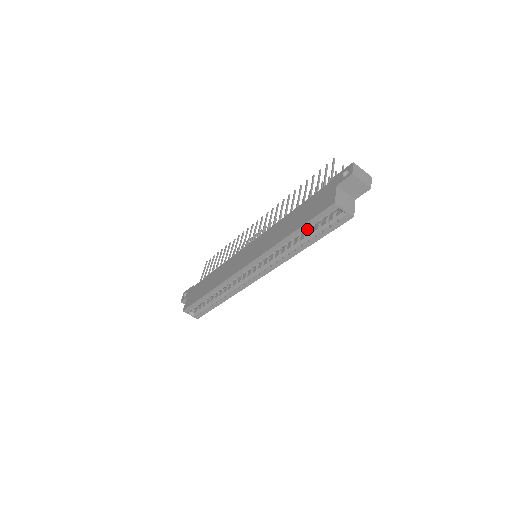
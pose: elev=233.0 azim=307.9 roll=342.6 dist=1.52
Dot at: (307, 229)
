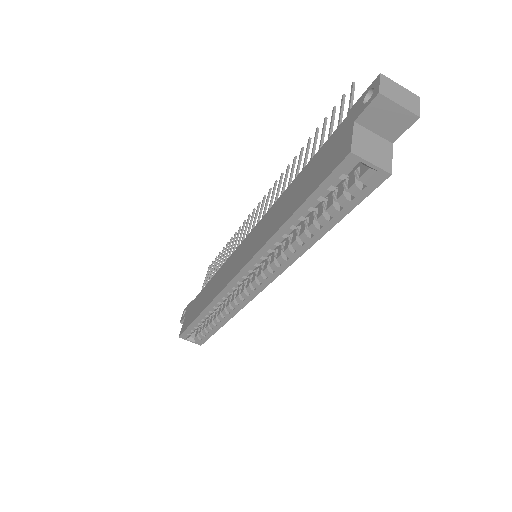
Dot at: (313, 207)
